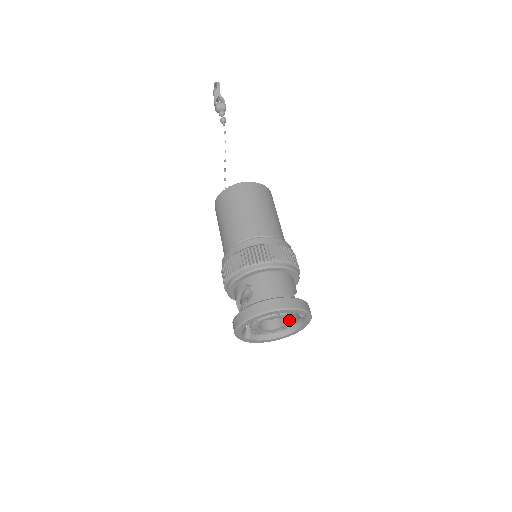
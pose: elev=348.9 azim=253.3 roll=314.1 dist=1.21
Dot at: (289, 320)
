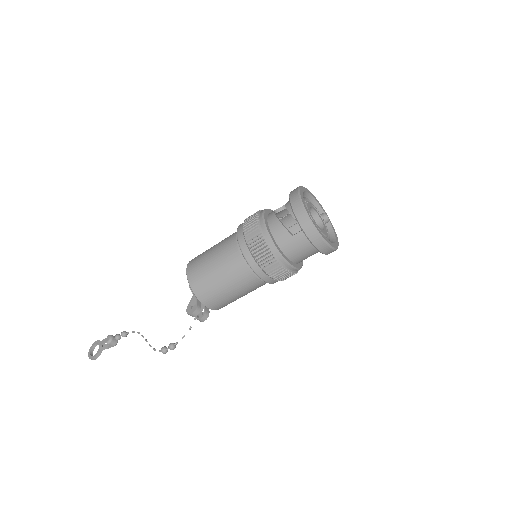
Dot at: (323, 223)
